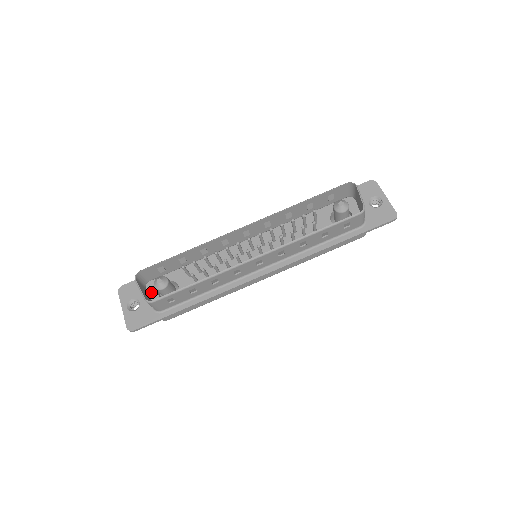
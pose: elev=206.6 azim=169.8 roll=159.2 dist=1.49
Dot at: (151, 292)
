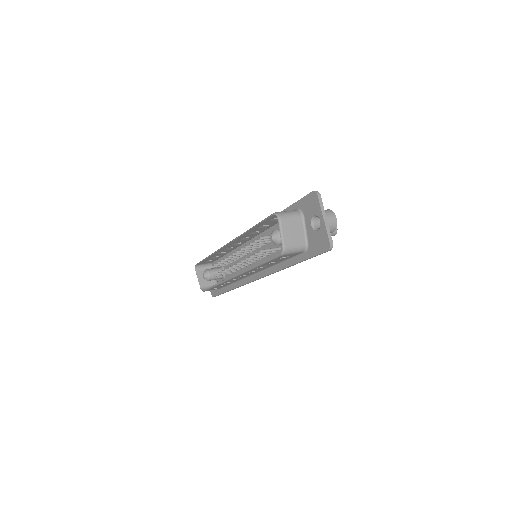
Dot at: occluded
